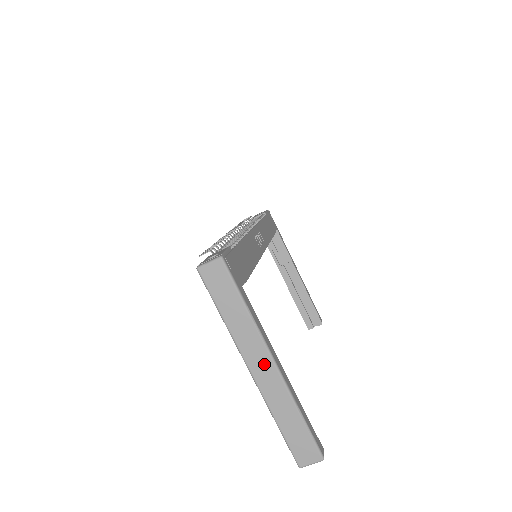
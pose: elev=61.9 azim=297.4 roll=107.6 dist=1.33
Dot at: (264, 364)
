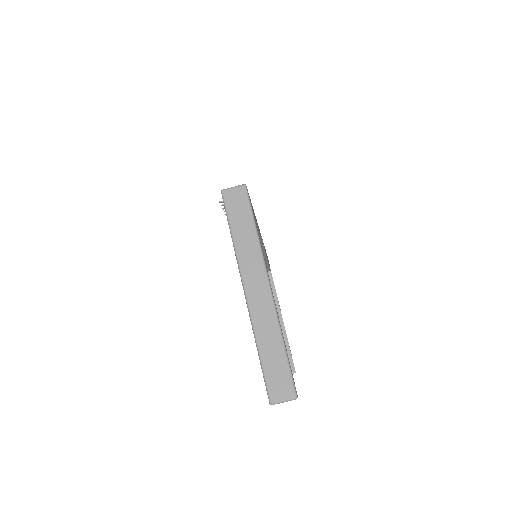
Dot at: (260, 286)
